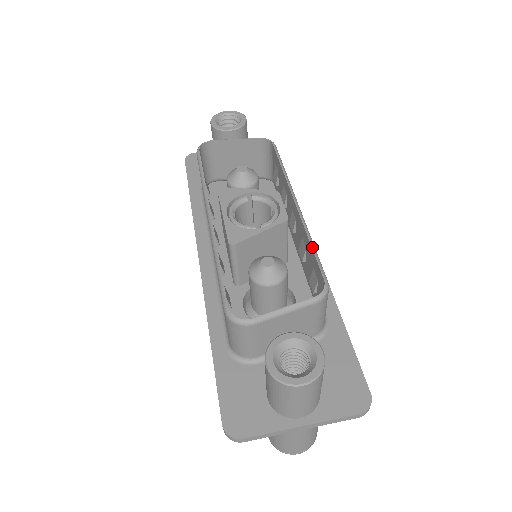
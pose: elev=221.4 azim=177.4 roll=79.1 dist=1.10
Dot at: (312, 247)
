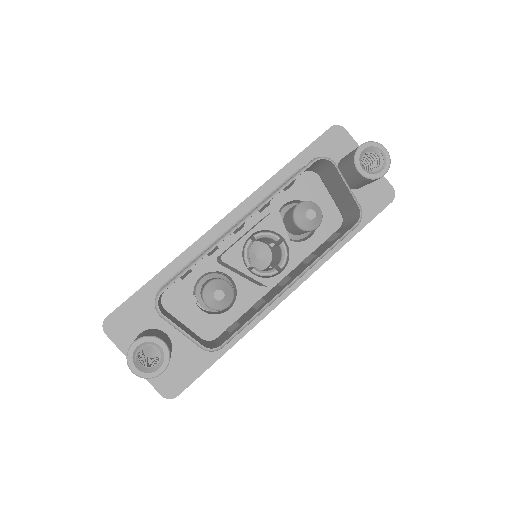
Dot at: (248, 321)
